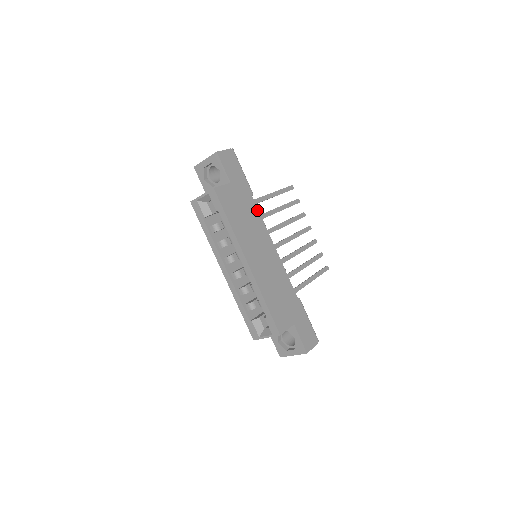
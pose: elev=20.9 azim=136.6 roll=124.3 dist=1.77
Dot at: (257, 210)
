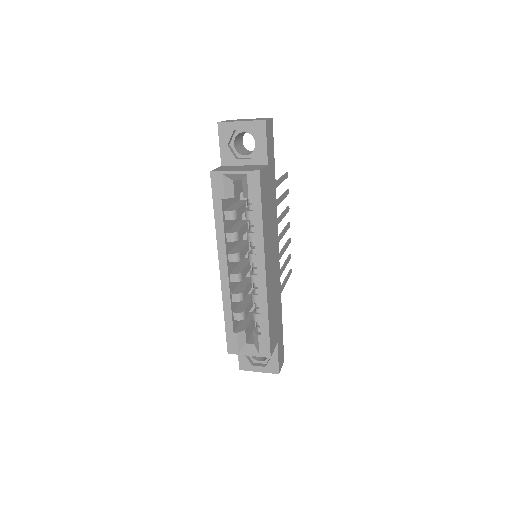
Dot at: (276, 203)
